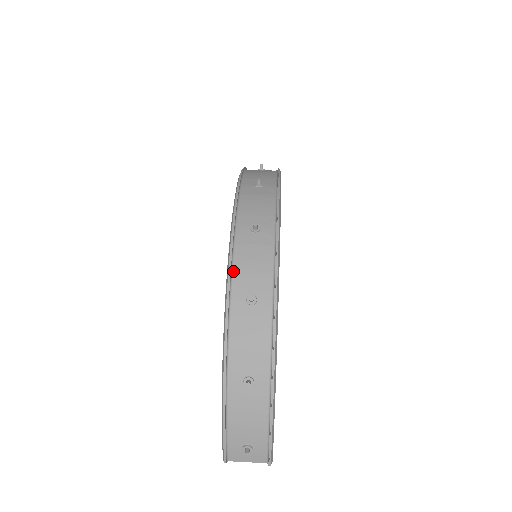
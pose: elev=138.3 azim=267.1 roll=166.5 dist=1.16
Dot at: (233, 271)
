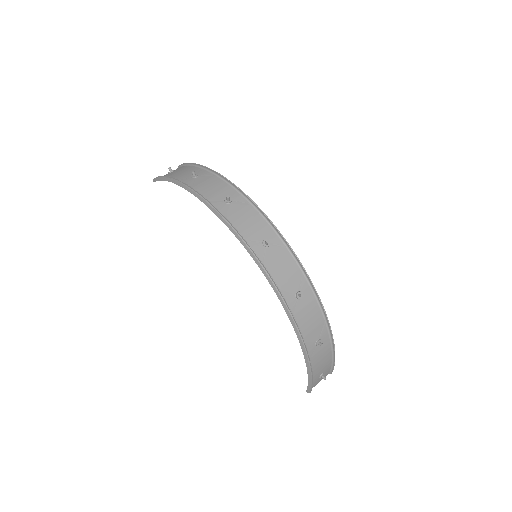
Dot at: (277, 285)
